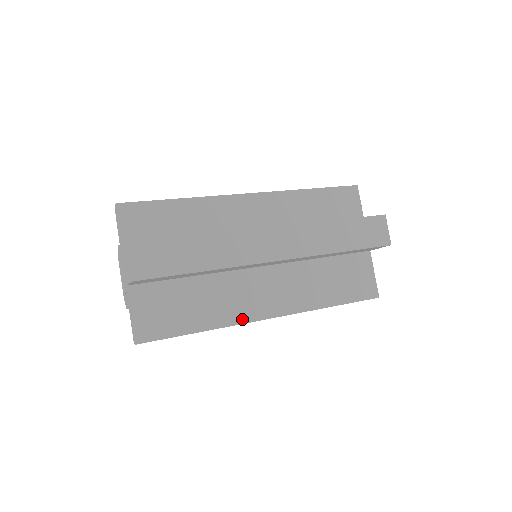
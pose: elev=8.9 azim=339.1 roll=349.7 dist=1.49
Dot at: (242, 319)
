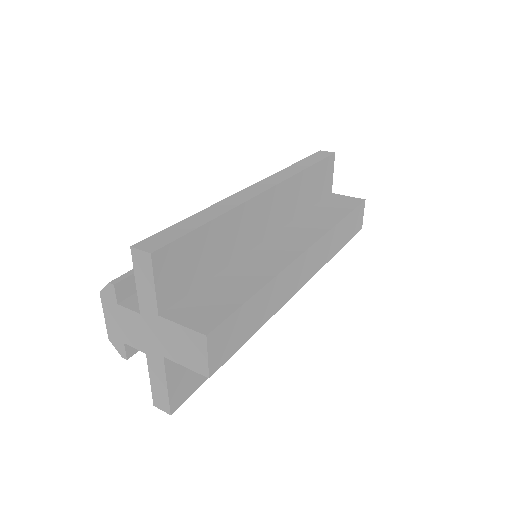
Dot at: occluded
